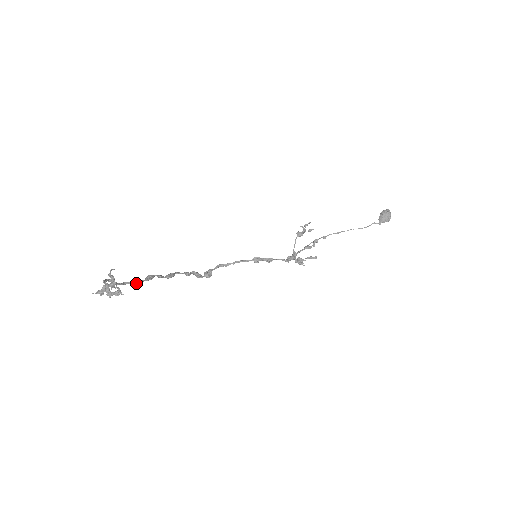
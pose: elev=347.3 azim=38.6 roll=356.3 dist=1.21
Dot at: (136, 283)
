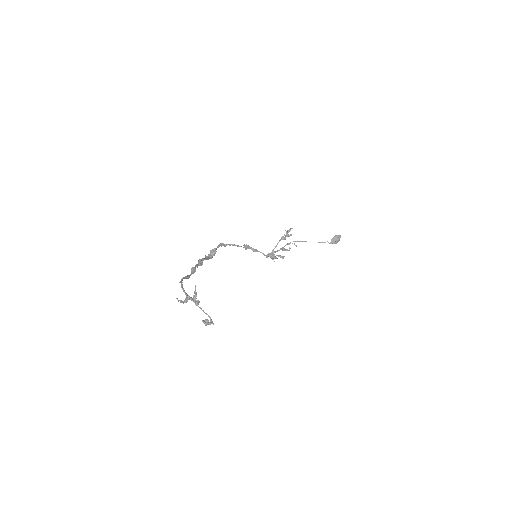
Dot at: (188, 278)
